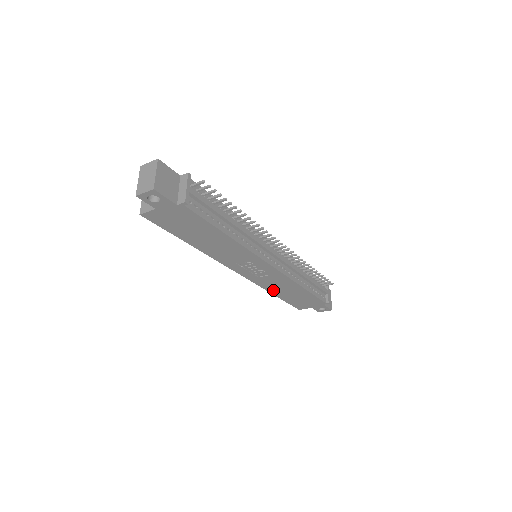
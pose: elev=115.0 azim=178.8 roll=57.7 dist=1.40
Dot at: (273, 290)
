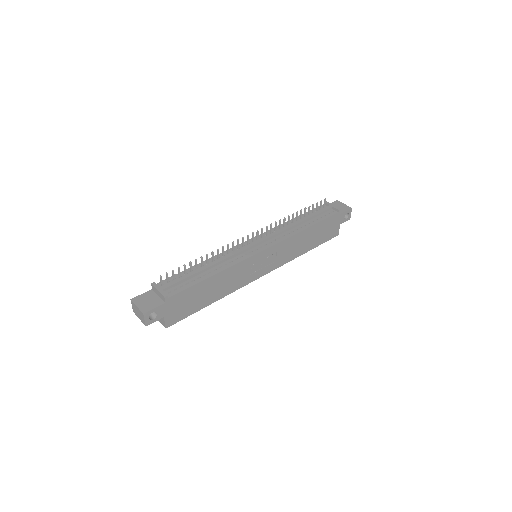
Dot at: (299, 252)
